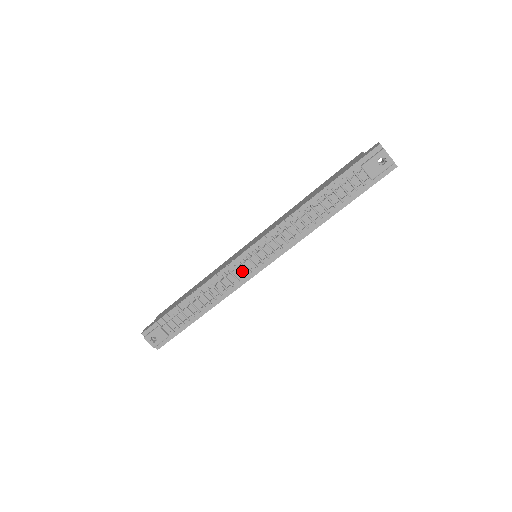
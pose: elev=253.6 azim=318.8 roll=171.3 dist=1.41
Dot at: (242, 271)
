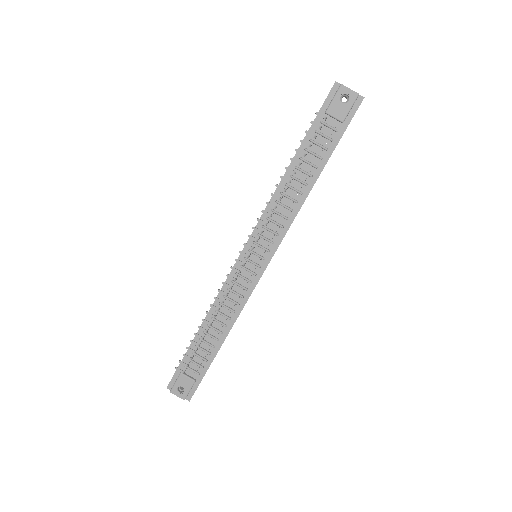
Dot at: (246, 277)
